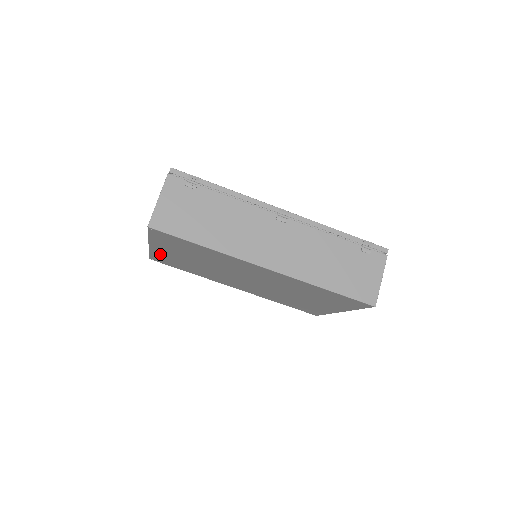
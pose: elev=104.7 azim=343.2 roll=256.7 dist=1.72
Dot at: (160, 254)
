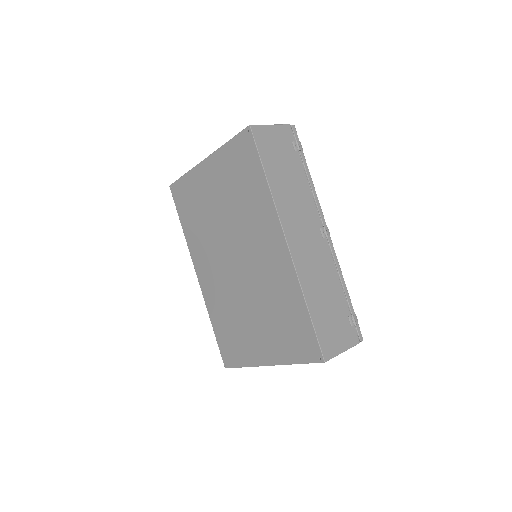
Dot at: (195, 180)
